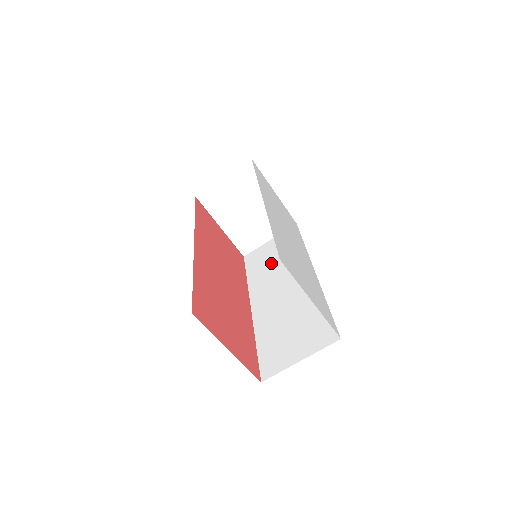
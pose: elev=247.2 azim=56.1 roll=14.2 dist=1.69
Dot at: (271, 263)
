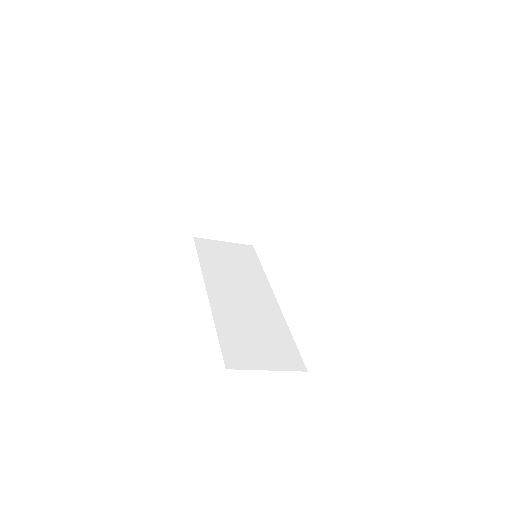
Dot at: (228, 263)
